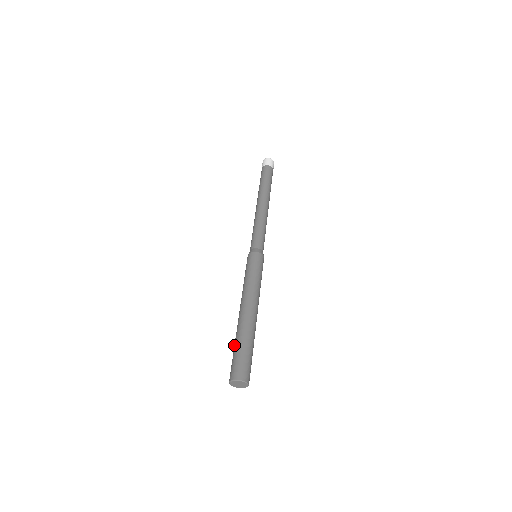
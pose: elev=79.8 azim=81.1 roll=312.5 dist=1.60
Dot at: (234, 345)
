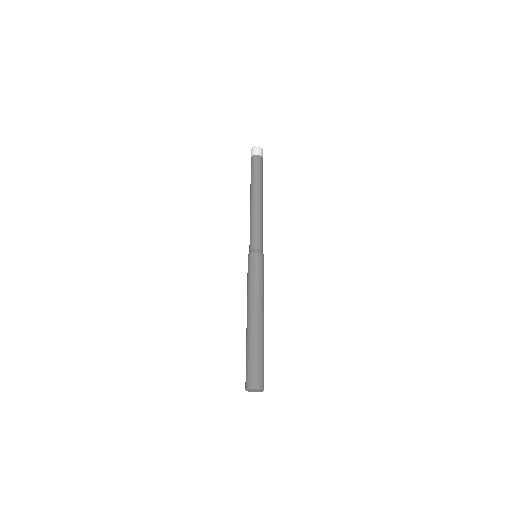
Dot at: (246, 353)
